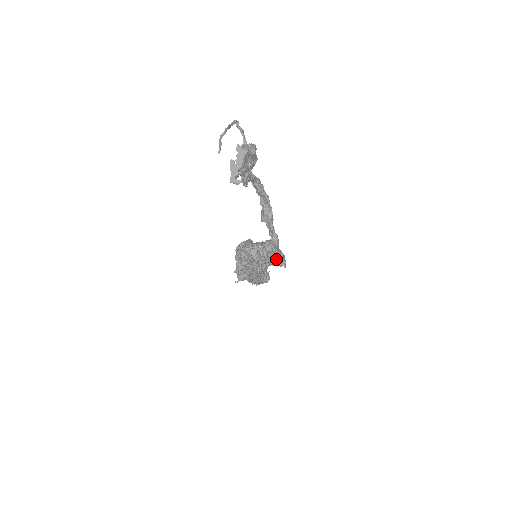
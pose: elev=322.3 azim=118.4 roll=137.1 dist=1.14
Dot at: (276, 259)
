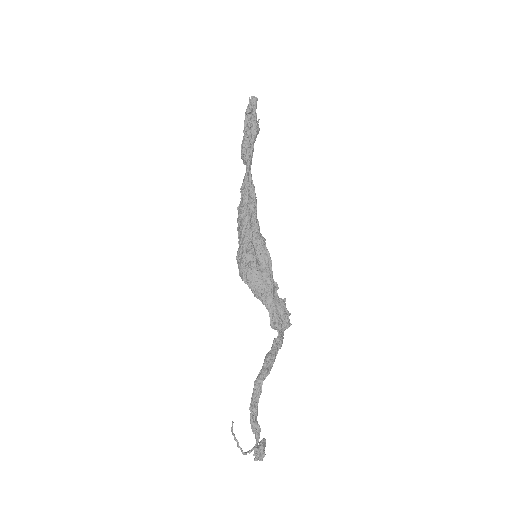
Dot at: (282, 318)
